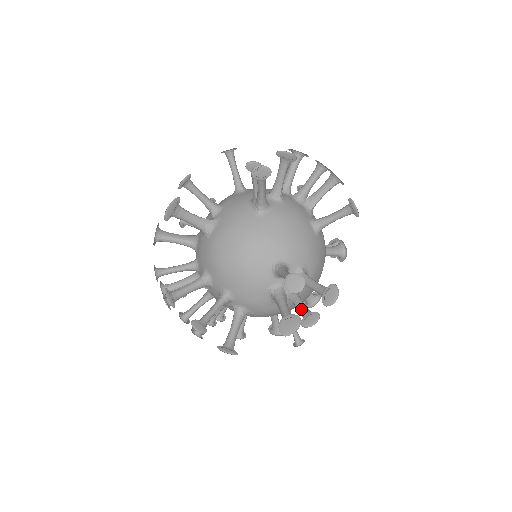
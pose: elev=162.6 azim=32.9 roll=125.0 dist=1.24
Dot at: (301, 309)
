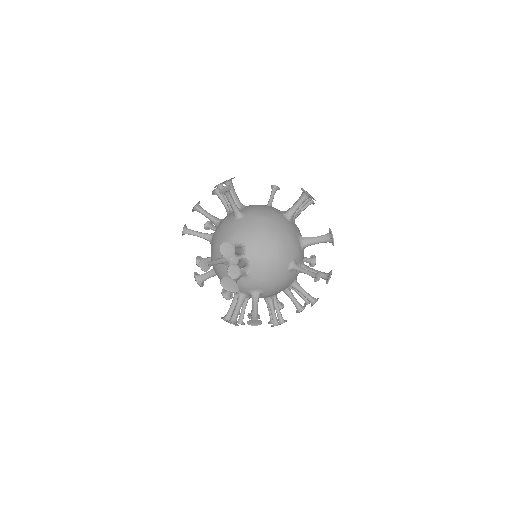
Dot at: occluded
